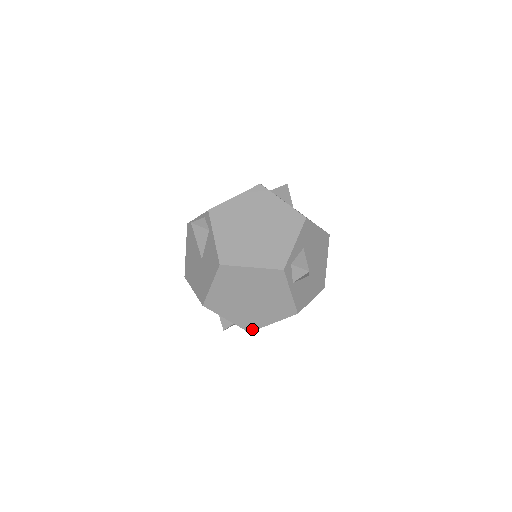
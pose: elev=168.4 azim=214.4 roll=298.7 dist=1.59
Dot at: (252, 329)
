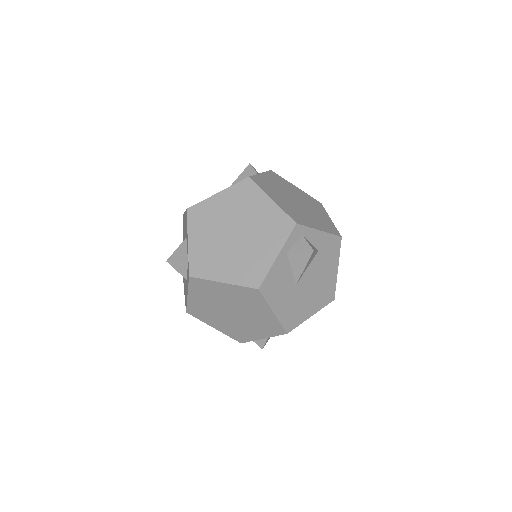
Dot at: (196, 274)
